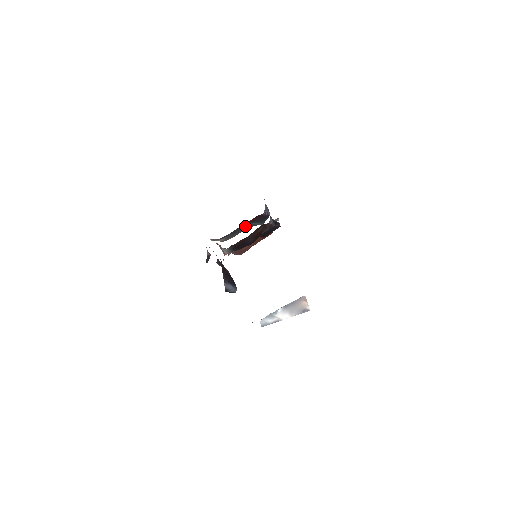
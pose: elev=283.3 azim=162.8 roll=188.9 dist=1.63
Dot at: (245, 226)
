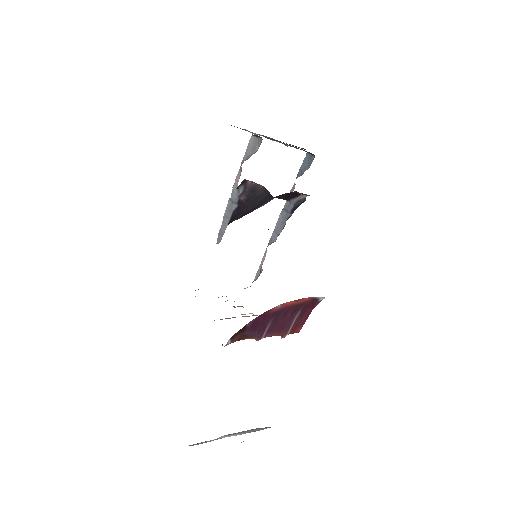
Dot at: occluded
